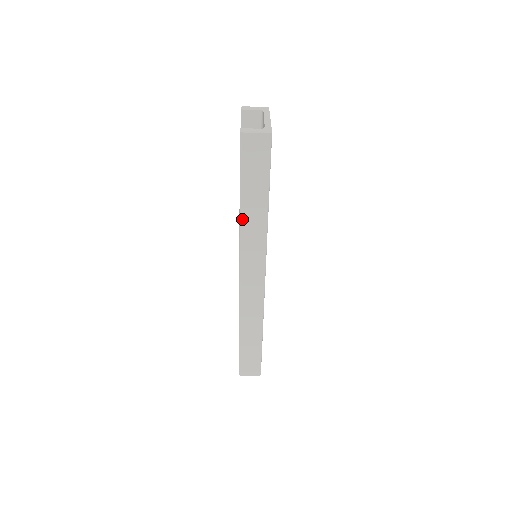
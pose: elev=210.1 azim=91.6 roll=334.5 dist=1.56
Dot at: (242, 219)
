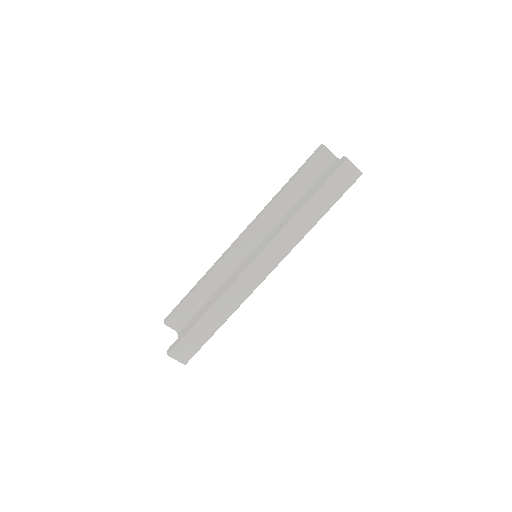
Dot at: (296, 218)
